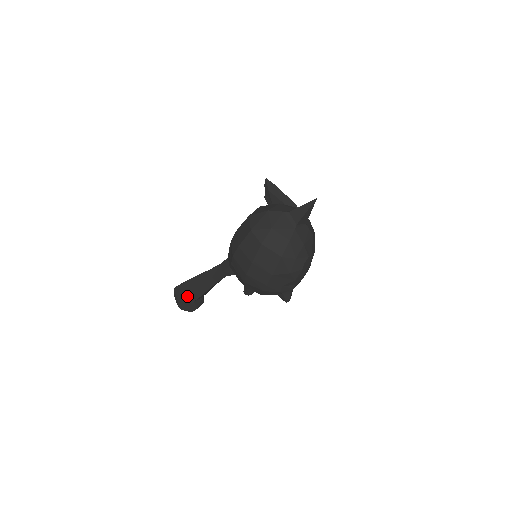
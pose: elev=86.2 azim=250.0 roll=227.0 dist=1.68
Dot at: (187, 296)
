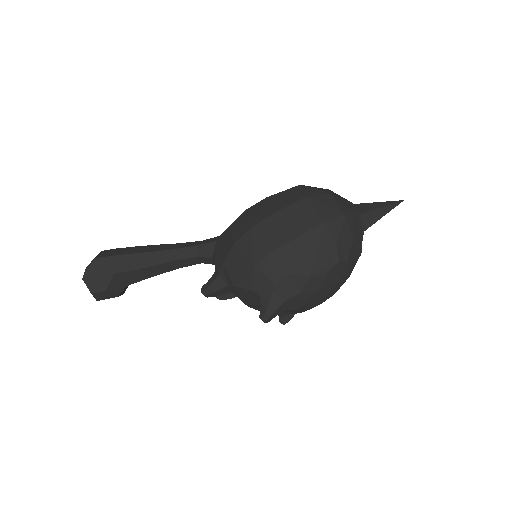
Dot at: (115, 259)
